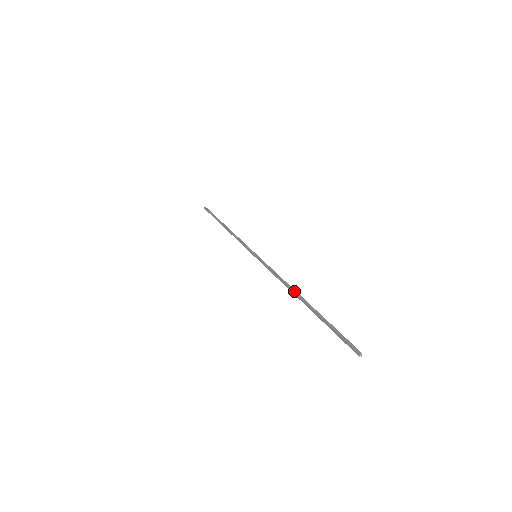
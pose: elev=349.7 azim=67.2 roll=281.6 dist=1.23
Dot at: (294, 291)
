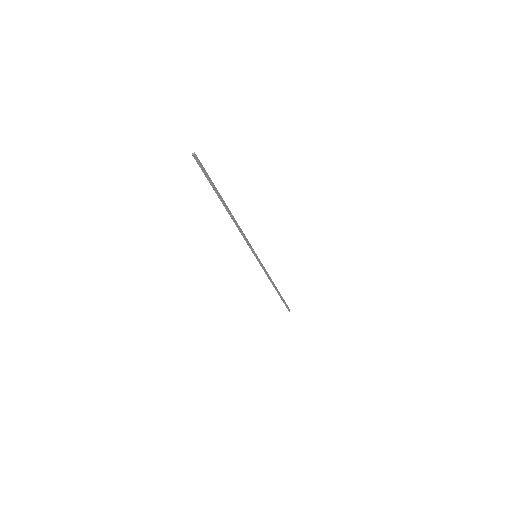
Dot at: (231, 215)
